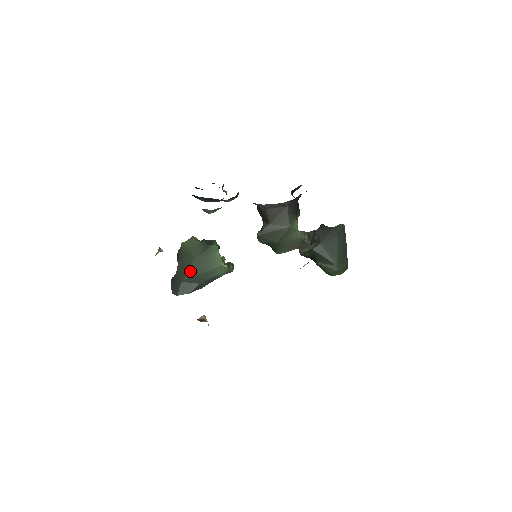
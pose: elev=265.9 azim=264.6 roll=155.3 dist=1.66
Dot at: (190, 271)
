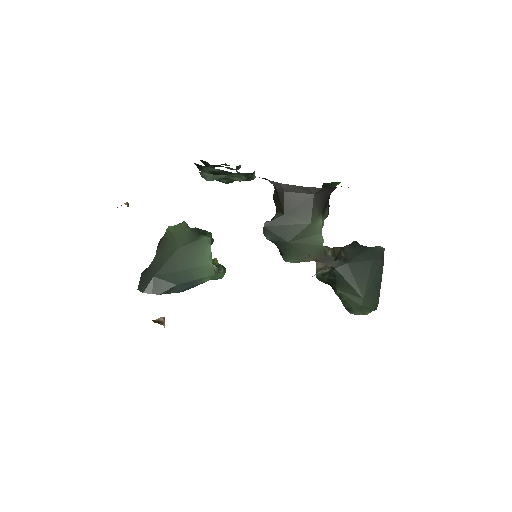
Dot at: (168, 264)
